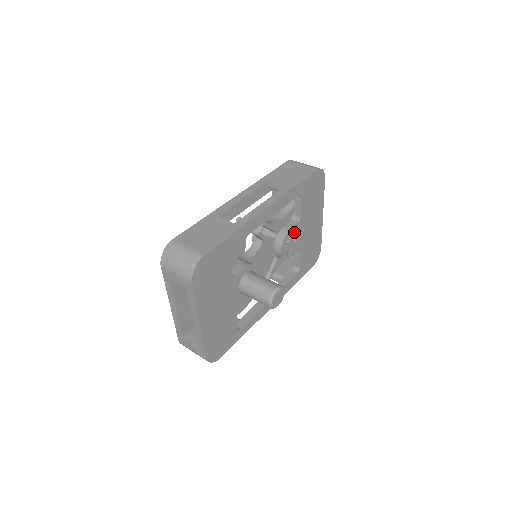
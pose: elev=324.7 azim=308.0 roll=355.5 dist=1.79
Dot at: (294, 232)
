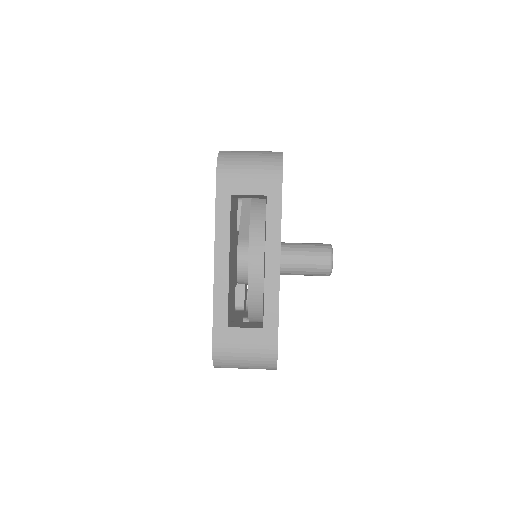
Dot at: occluded
